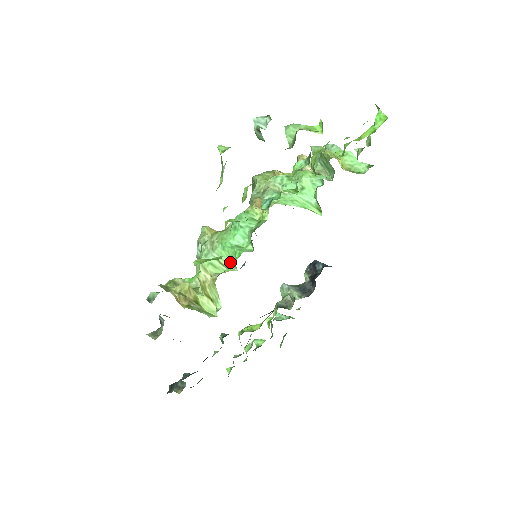
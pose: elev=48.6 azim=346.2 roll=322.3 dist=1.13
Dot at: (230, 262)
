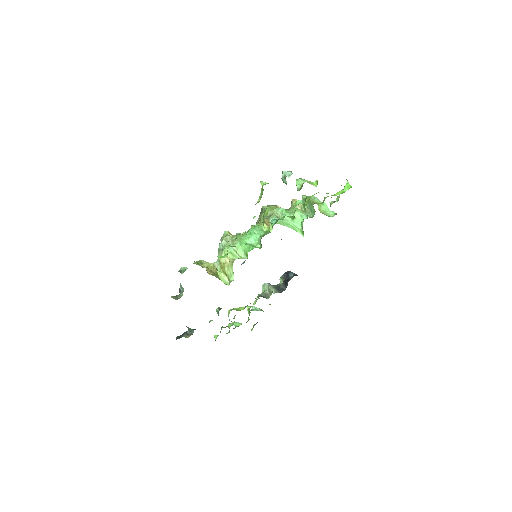
Dot at: (243, 254)
